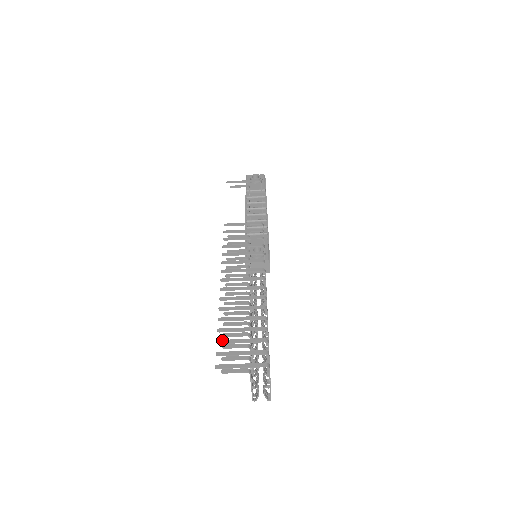
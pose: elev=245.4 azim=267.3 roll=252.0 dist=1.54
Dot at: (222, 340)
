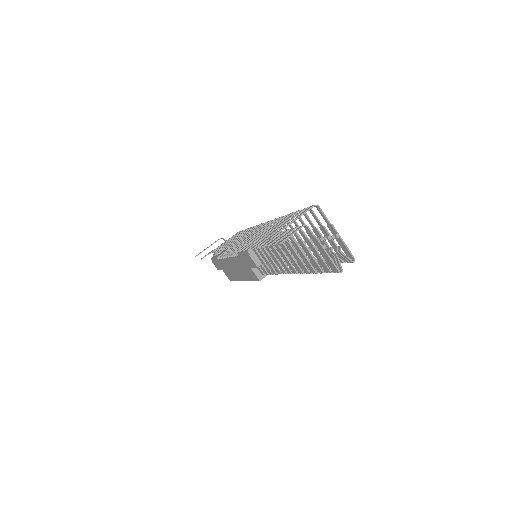
Dot at: occluded
